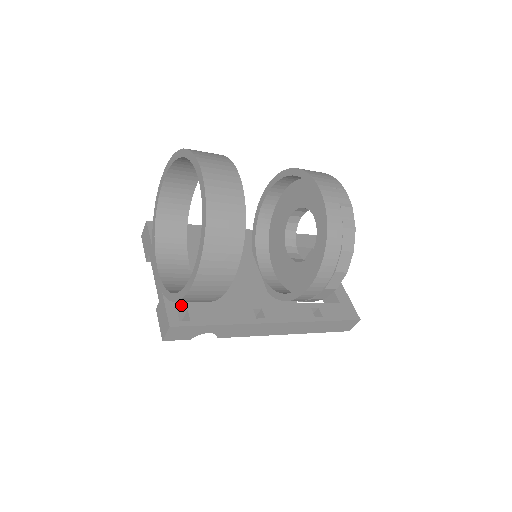
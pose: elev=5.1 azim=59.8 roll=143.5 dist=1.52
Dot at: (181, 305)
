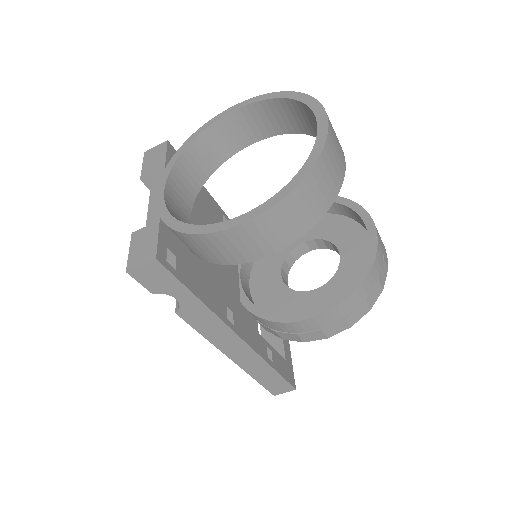
Dot at: (172, 246)
